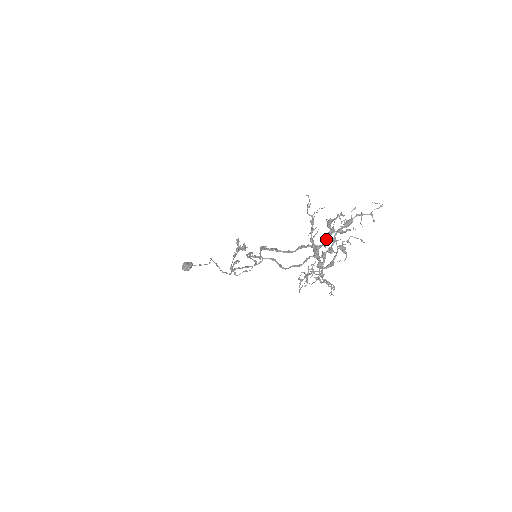
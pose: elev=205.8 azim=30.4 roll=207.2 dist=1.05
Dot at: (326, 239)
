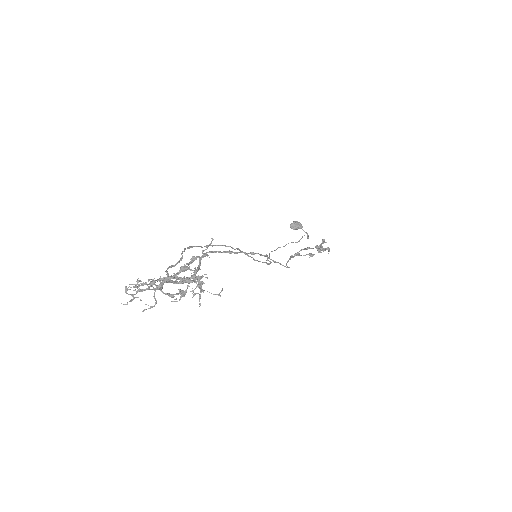
Dot at: (175, 276)
